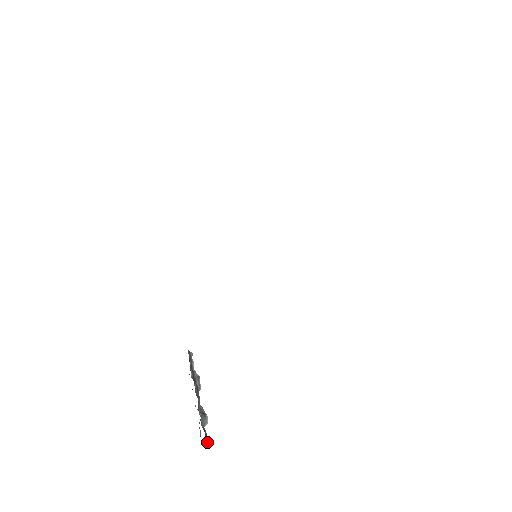
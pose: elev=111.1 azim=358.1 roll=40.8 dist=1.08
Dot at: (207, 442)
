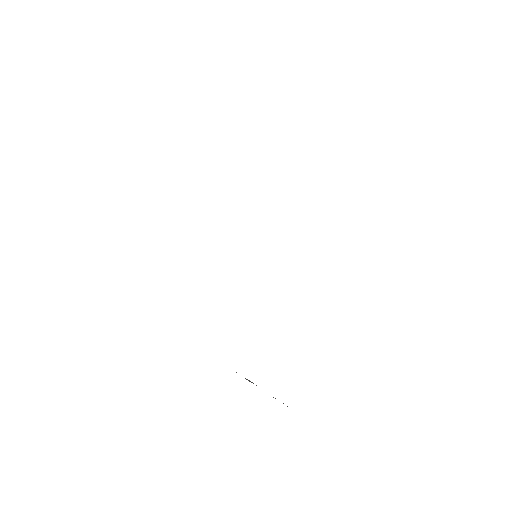
Dot at: occluded
